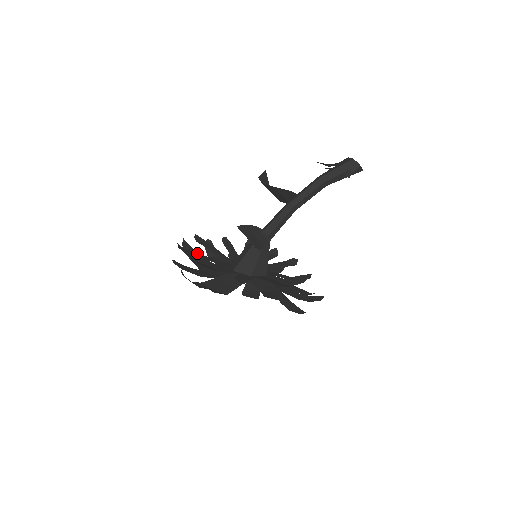
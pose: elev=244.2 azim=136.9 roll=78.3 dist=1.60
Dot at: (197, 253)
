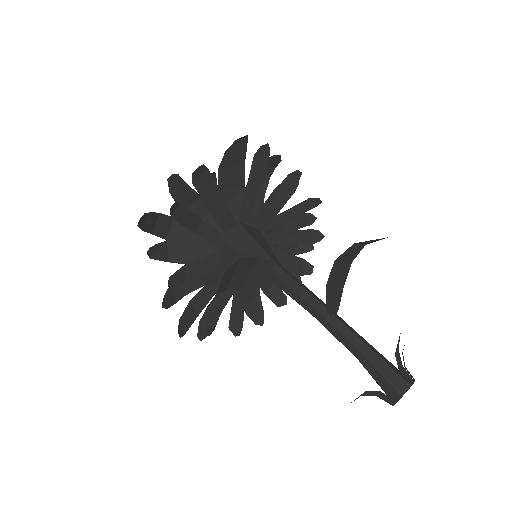
Dot at: (216, 186)
